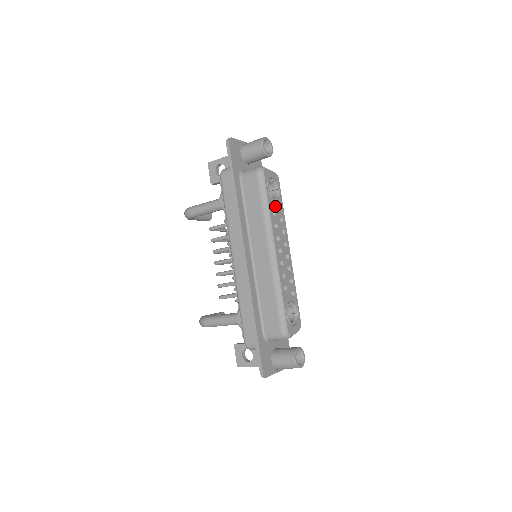
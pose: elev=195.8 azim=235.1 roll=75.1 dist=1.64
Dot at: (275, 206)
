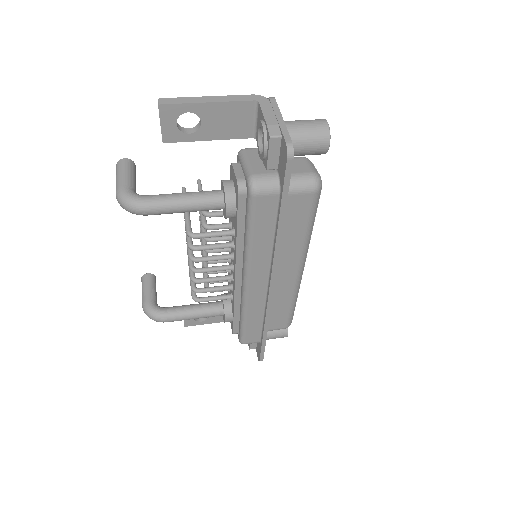
Dot at: occluded
